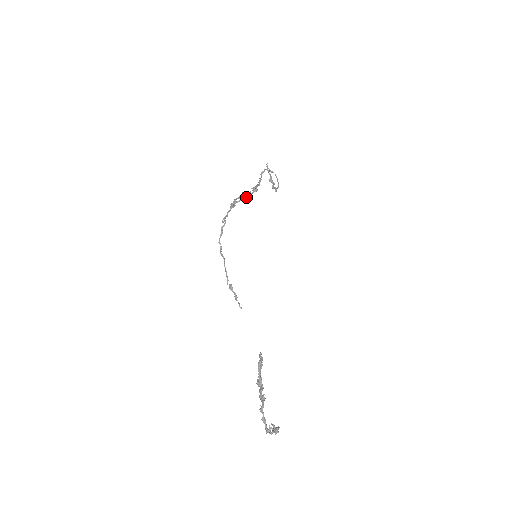
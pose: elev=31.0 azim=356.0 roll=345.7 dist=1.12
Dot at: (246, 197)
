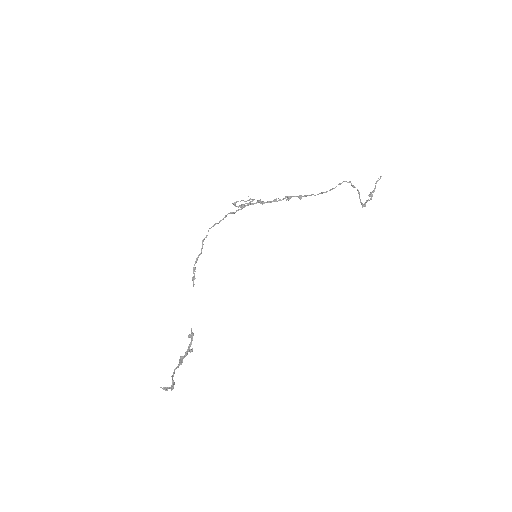
Dot at: (266, 202)
